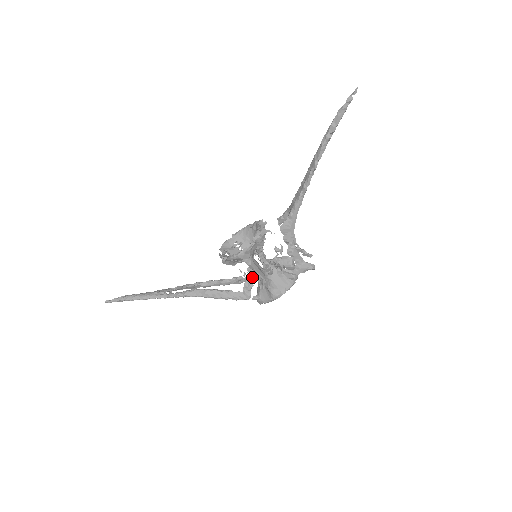
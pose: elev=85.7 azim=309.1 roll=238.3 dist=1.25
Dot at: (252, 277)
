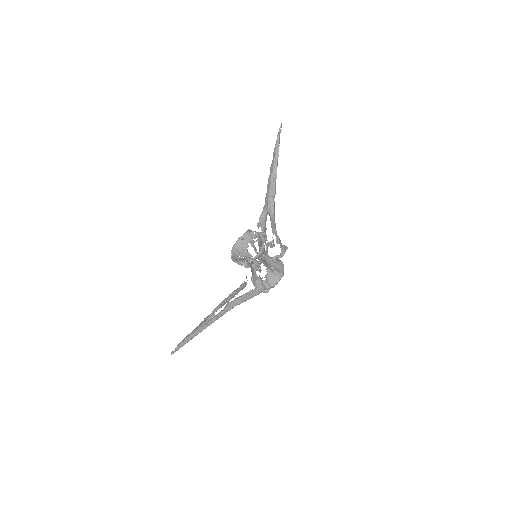
Dot at: (260, 272)
